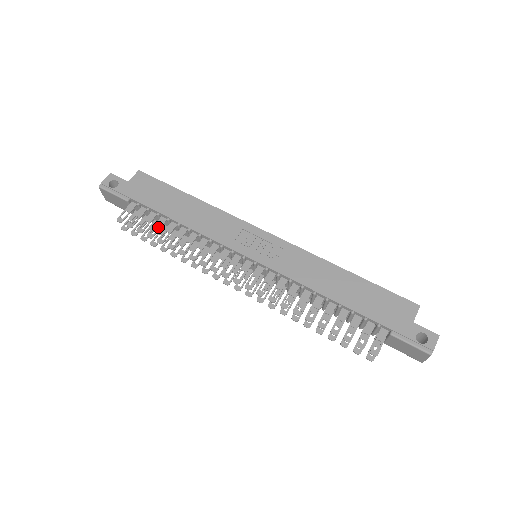
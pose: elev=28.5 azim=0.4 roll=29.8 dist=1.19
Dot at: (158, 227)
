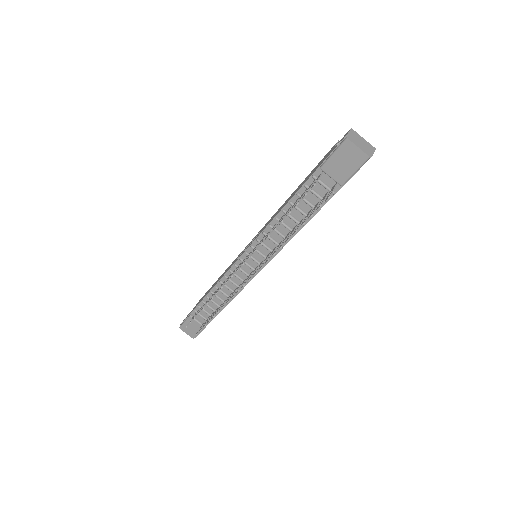
Dot at: (203, 306)
